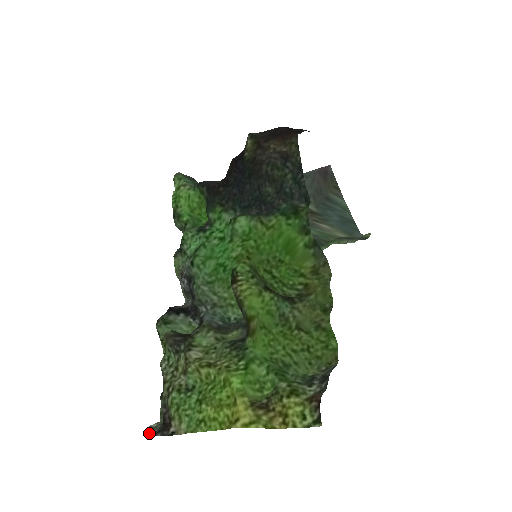
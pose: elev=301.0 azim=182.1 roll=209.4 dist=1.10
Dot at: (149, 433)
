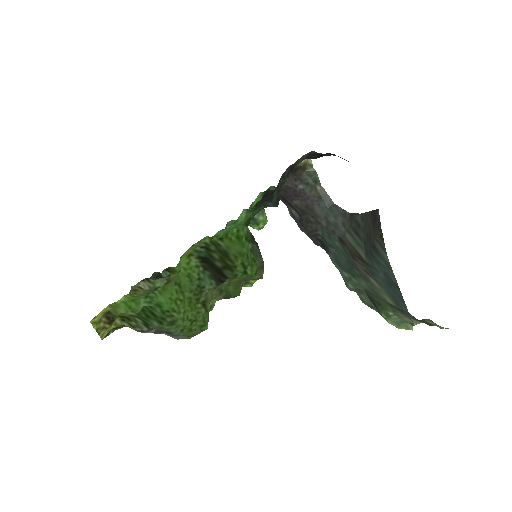
Dot at: occluded
